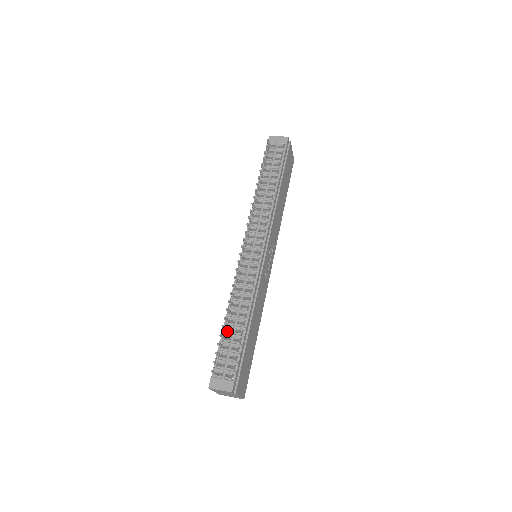
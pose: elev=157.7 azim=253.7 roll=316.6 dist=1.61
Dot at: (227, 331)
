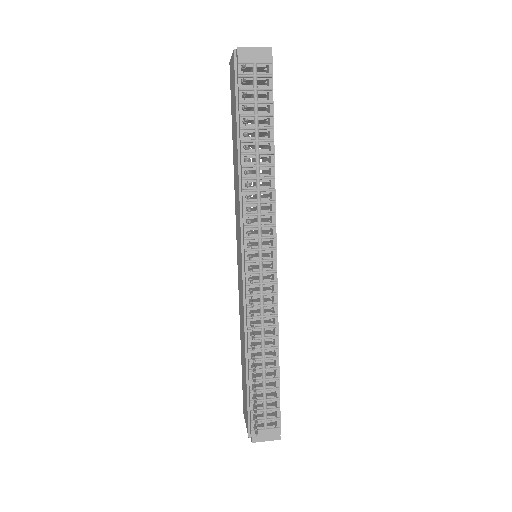
Dot at: (255, 377)
